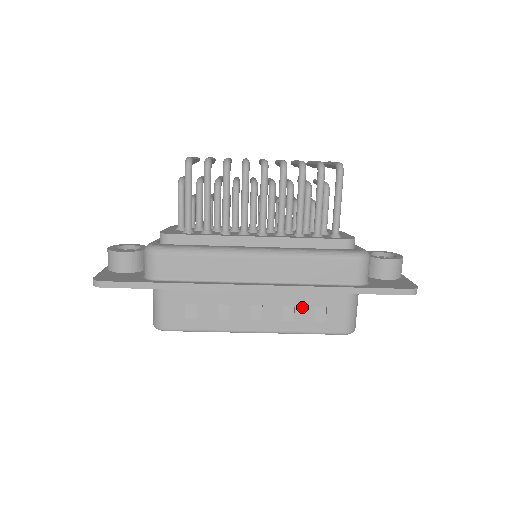
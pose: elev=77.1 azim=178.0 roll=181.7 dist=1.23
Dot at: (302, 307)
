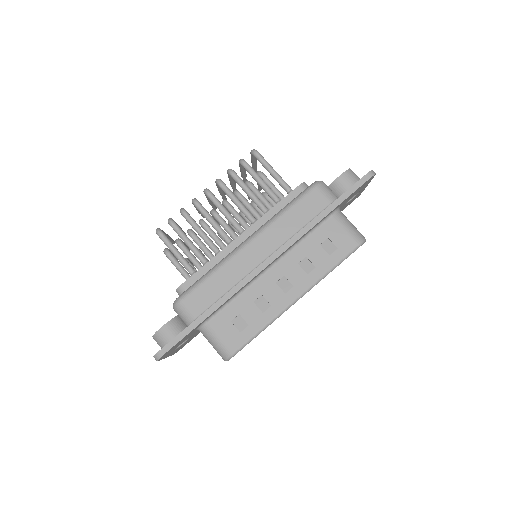
Dot at: (312, 253)
